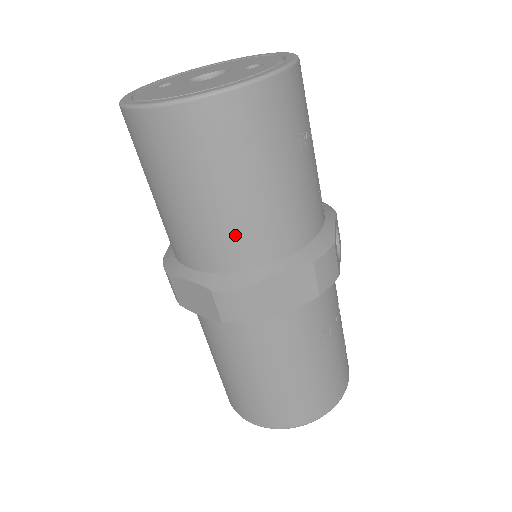
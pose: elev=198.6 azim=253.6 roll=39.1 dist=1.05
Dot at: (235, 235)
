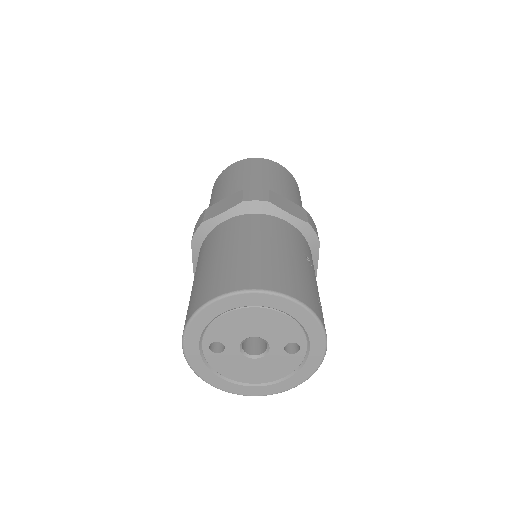
Dot at: (265, 186)
